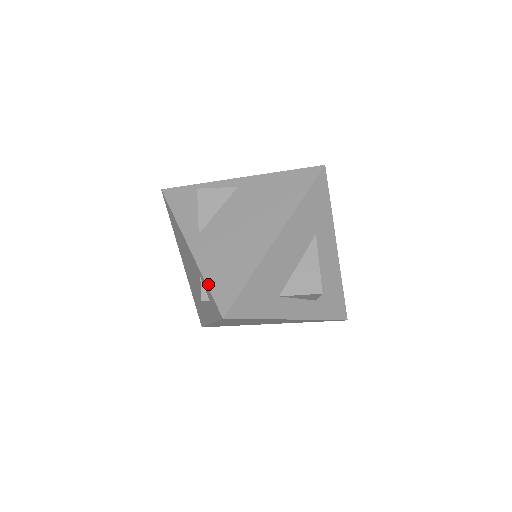
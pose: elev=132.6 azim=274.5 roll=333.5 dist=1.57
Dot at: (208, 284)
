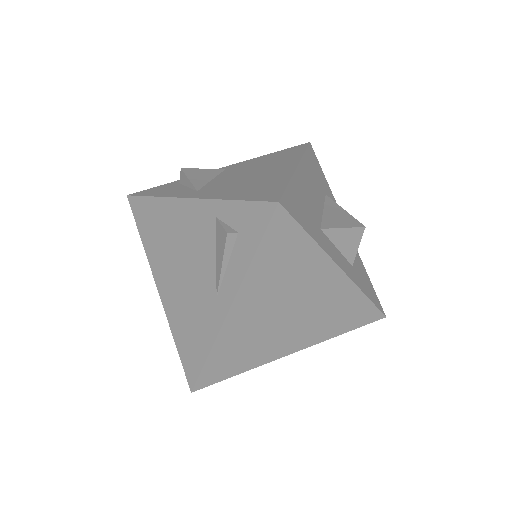
Dot at: (236, 199)
